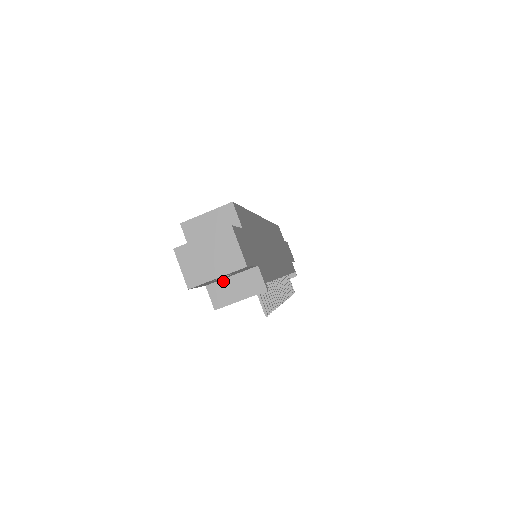
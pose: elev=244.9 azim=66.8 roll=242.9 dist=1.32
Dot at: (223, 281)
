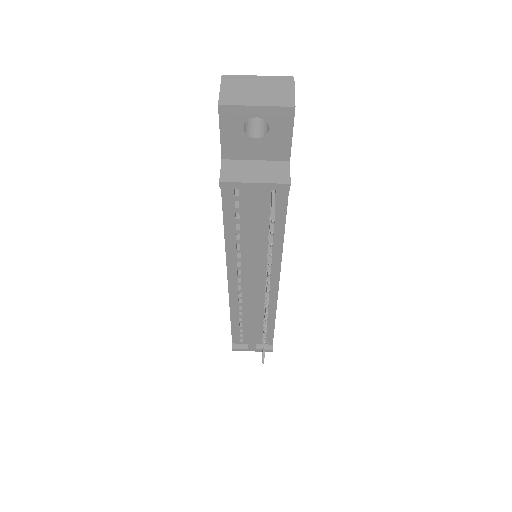
Dot at: (244, 161)
